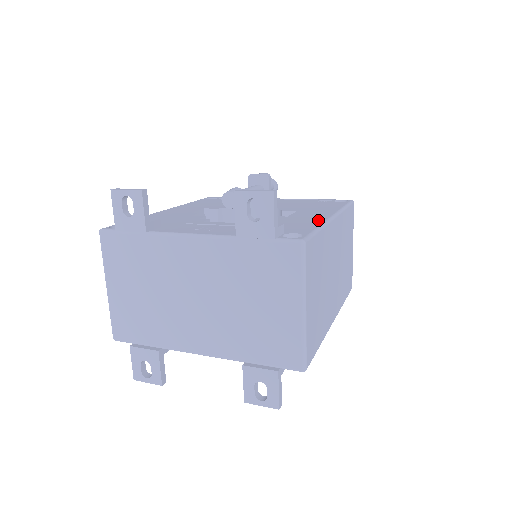
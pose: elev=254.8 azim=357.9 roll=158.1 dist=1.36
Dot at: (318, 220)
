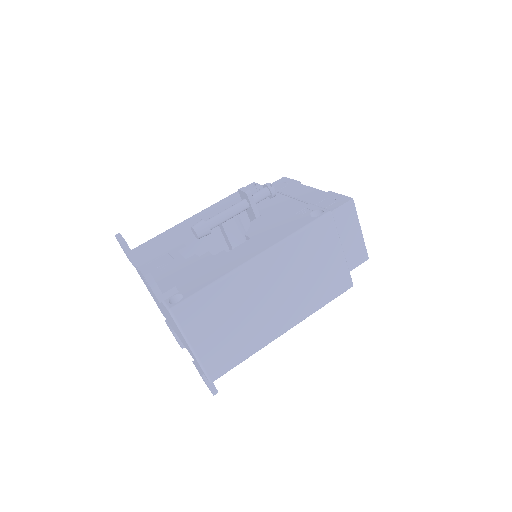
Dot at: (229, 268)
